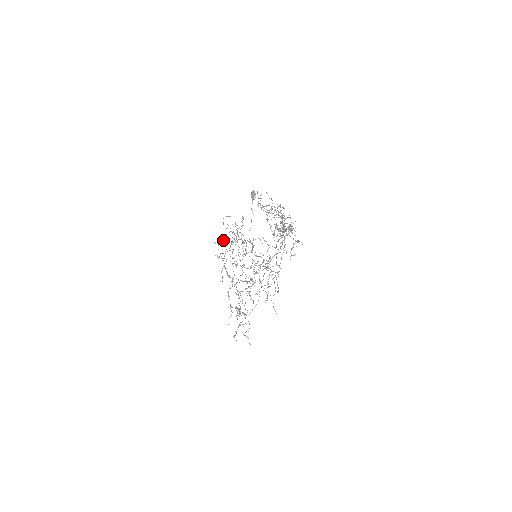
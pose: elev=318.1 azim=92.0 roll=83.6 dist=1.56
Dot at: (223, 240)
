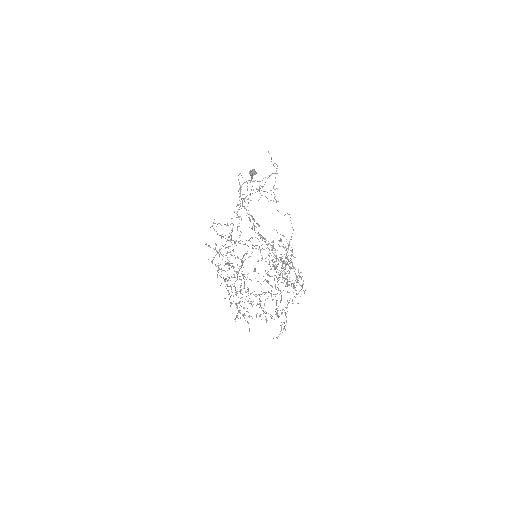
Dot at: occluded
